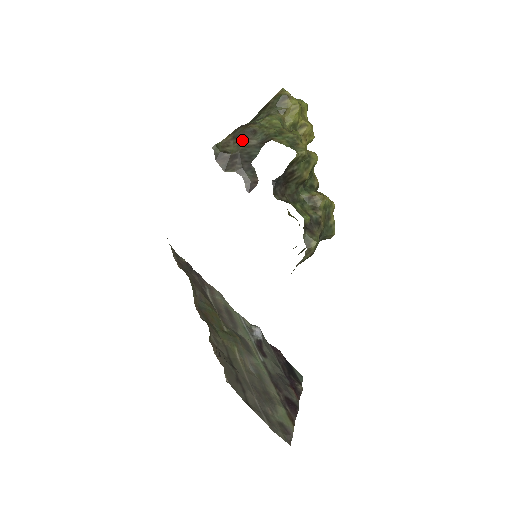
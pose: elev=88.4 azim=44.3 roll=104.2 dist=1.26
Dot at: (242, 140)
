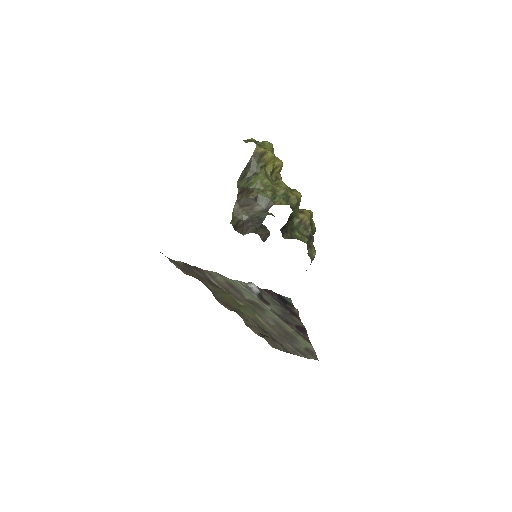
Dot at: (249, 208)
